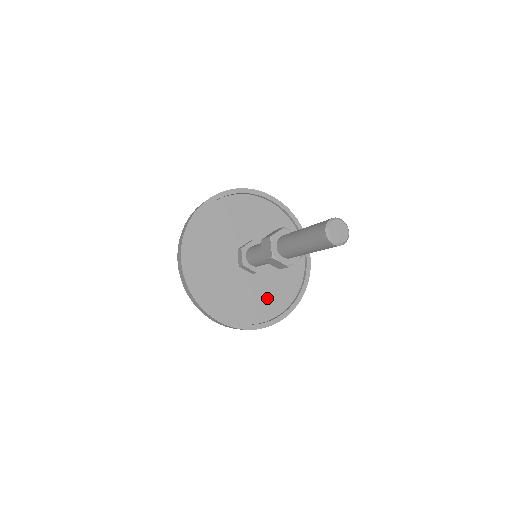
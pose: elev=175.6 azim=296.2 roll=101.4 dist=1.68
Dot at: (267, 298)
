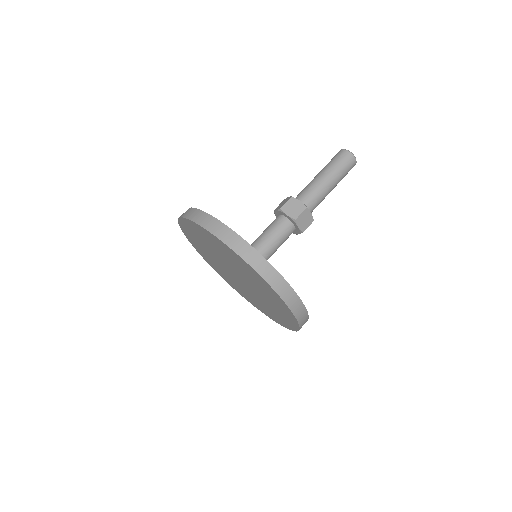
Dot at: occluded
